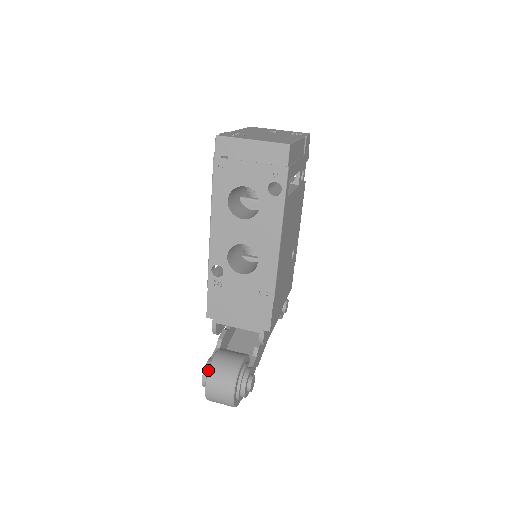
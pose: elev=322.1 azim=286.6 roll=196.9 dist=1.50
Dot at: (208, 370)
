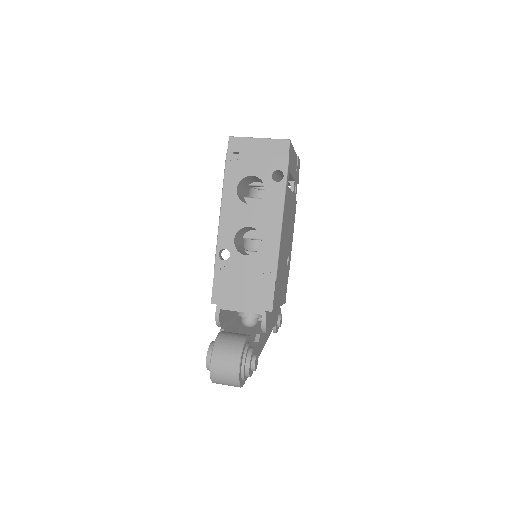
Dot at: (214, 343)
